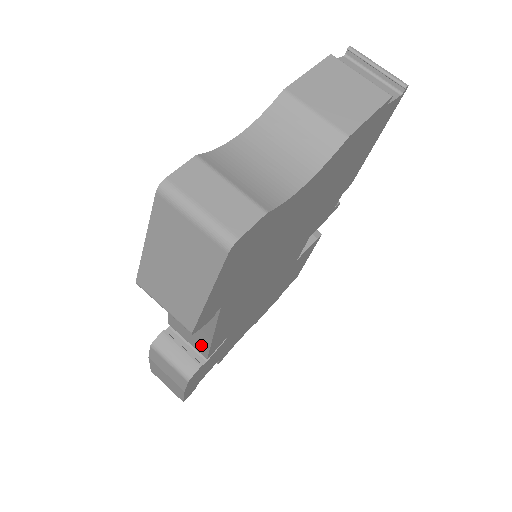
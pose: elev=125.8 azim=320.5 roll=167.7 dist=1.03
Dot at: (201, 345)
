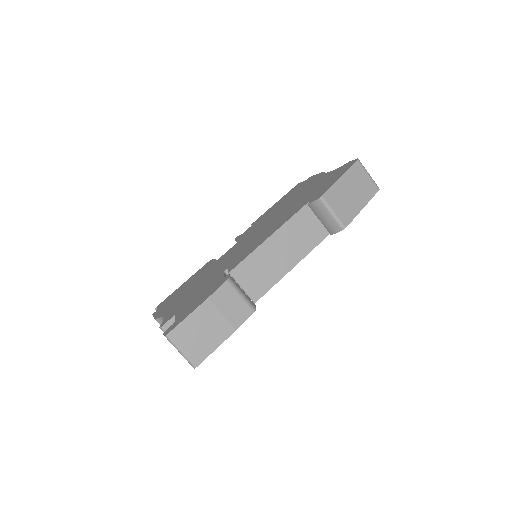
Dot at: (266, 283)
